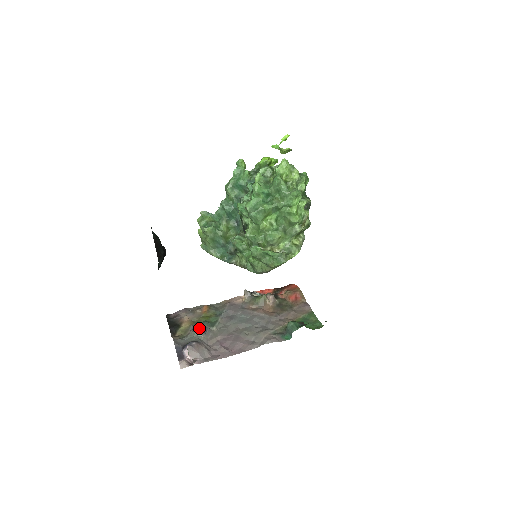
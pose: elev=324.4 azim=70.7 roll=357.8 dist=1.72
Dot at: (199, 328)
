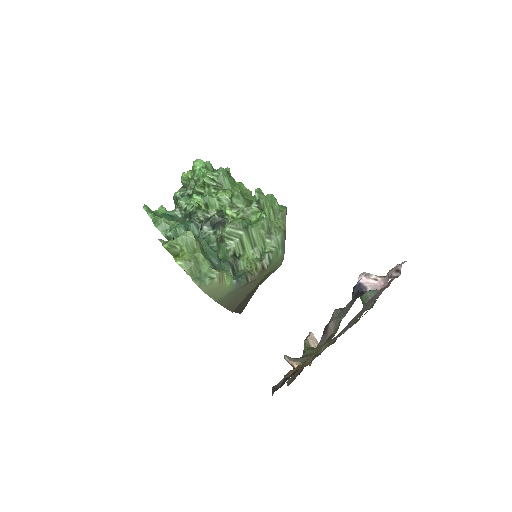
Dot at: occluded
